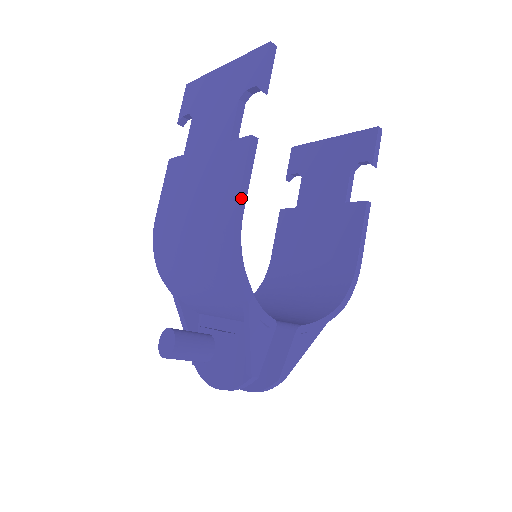
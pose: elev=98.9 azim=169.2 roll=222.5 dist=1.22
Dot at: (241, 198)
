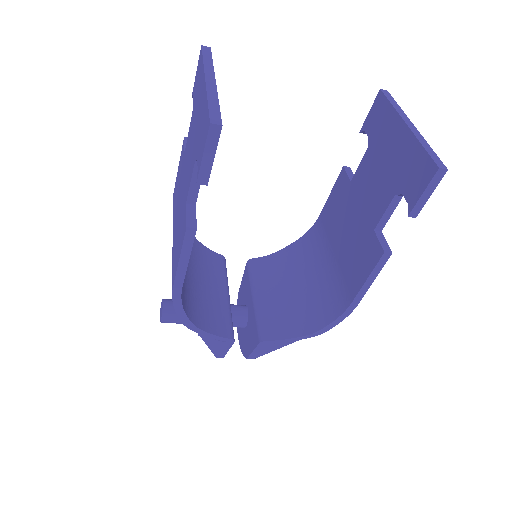
Dot at: (178, 276)
